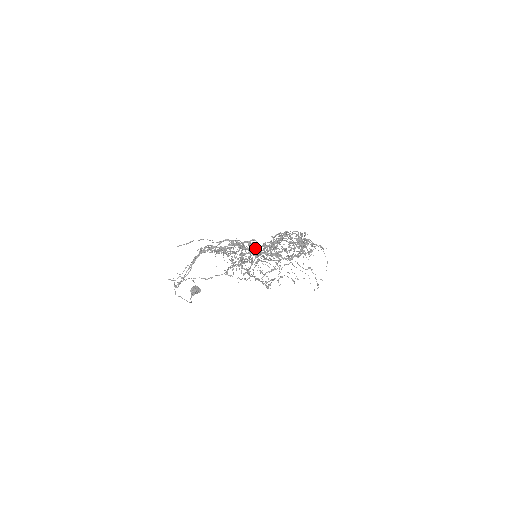
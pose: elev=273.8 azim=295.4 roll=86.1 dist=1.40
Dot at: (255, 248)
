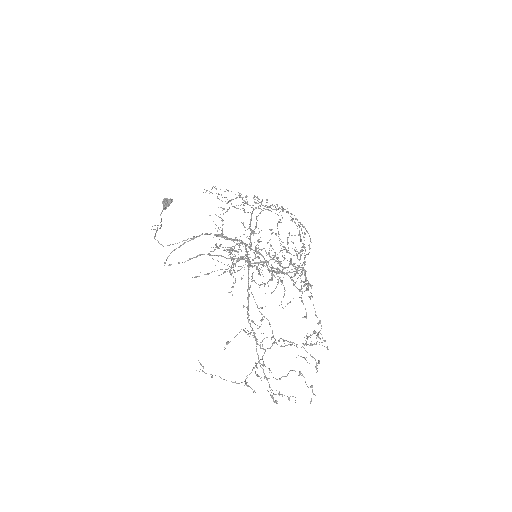
Dot at: occluded
